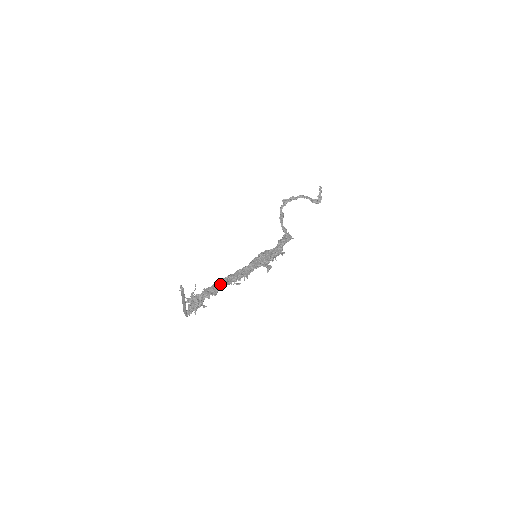
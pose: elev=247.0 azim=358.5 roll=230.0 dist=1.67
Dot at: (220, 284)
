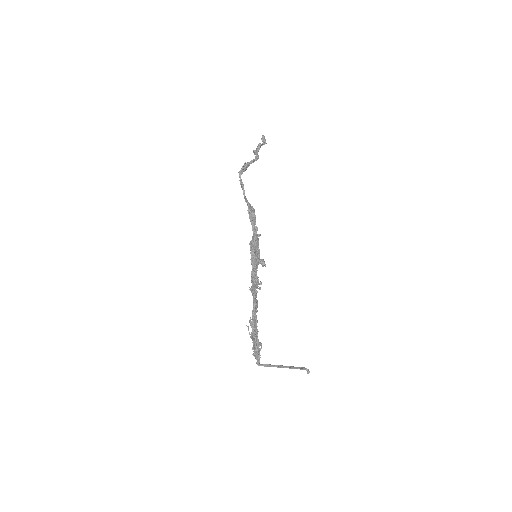
Dot at: (256, 310)
